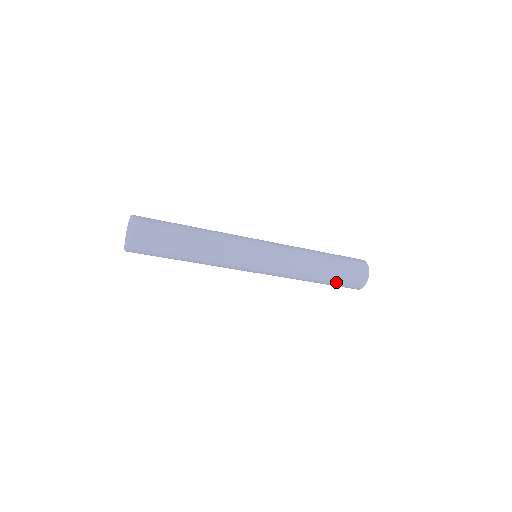
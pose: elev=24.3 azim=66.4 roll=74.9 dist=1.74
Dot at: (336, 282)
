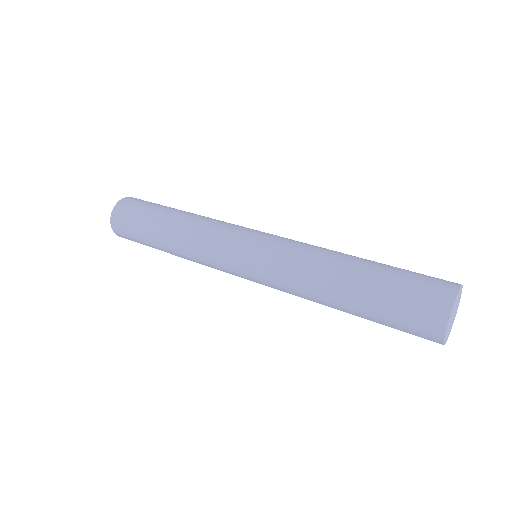
Dot at: (378, 321)
